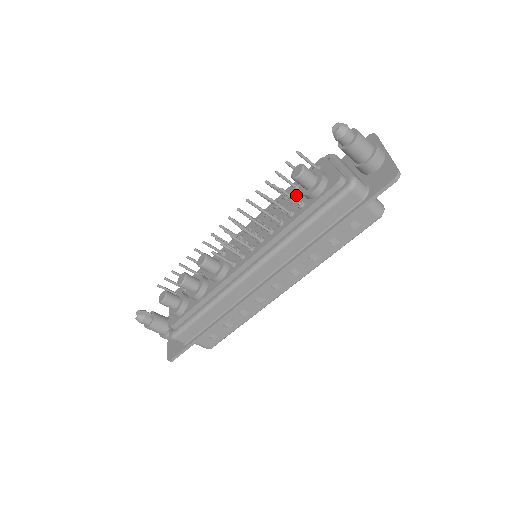
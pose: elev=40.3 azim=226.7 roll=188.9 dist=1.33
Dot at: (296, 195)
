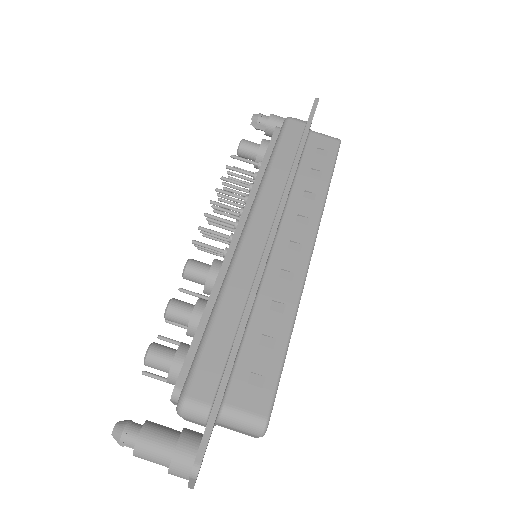
Dot at: occluded
